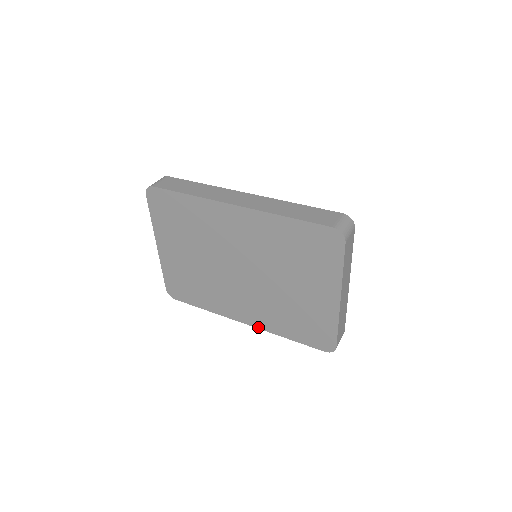
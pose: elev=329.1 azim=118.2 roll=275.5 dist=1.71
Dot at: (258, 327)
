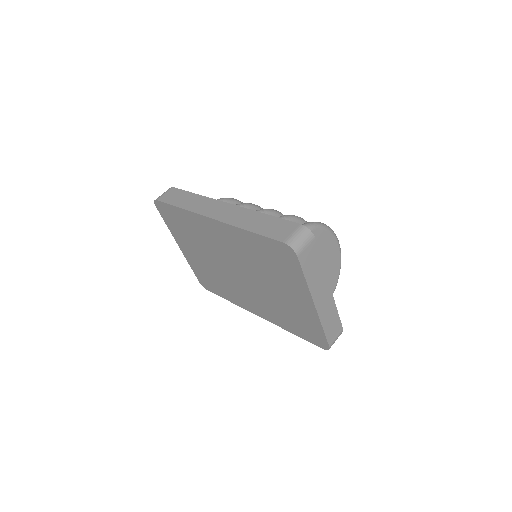
Dot at: (268, 320)
